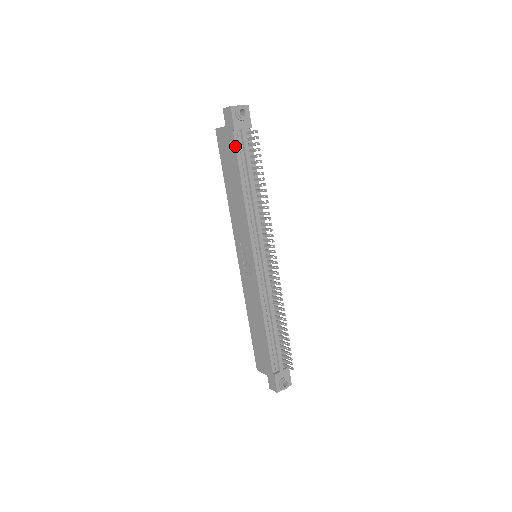
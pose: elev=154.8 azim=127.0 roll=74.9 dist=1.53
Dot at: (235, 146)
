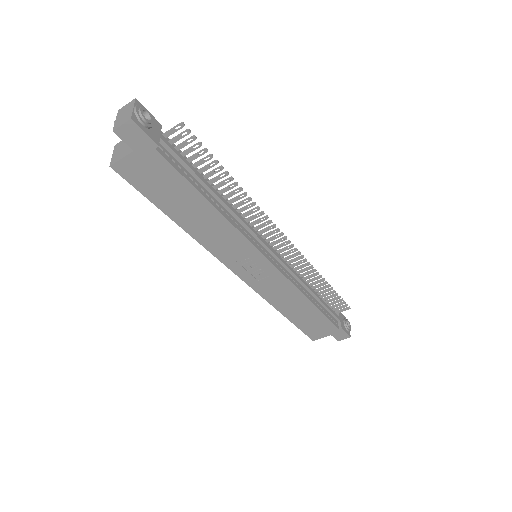
Dot at: (171, 165)
